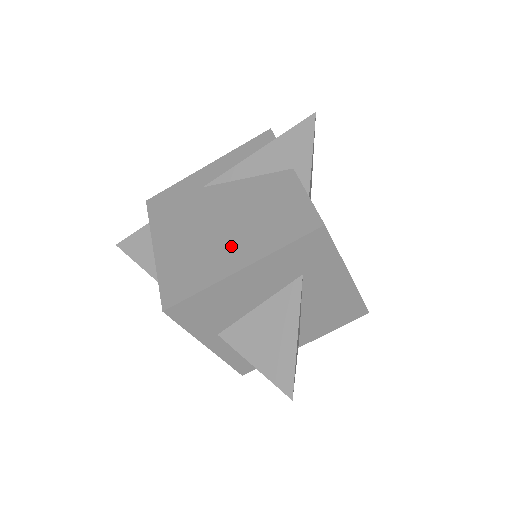
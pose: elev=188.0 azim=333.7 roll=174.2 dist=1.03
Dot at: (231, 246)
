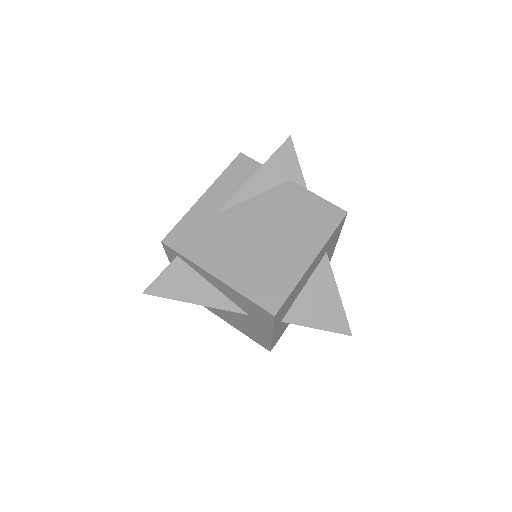
Dot at: (290, 249)
